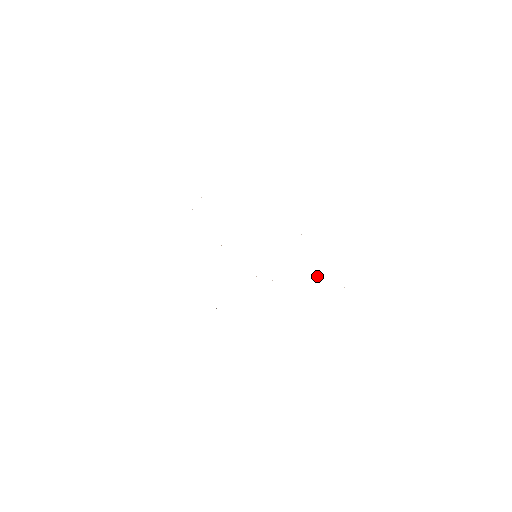
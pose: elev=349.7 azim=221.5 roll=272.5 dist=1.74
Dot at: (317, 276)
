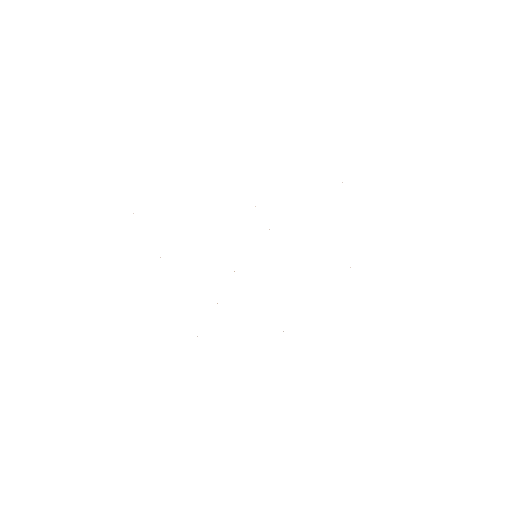
Dot at: occluded
